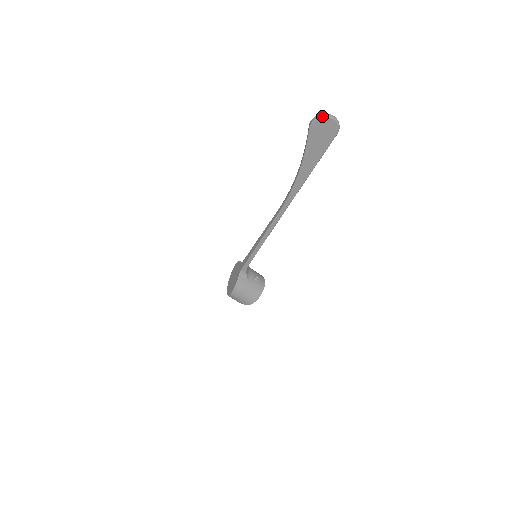
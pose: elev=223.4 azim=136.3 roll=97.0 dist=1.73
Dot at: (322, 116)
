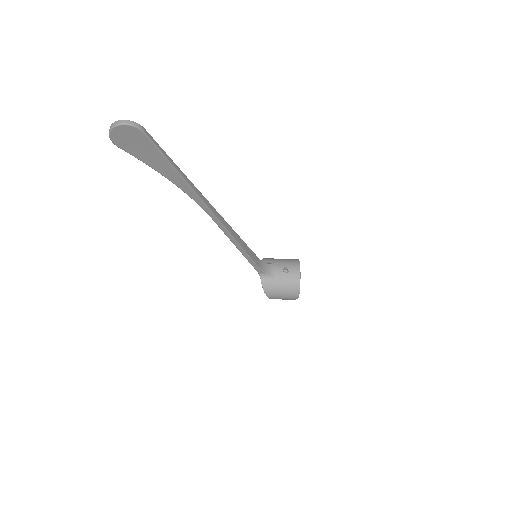
Dot at: (109, 130)
